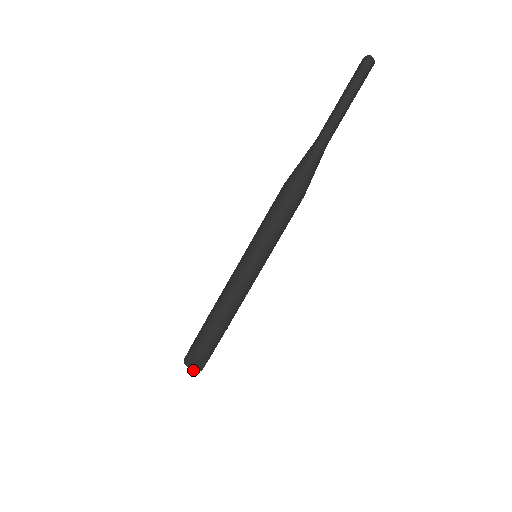
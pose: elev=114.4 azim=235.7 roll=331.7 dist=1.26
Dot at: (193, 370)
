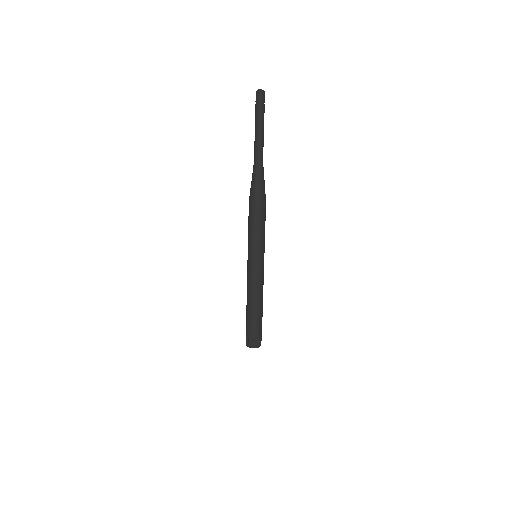
Dot at: occluded
